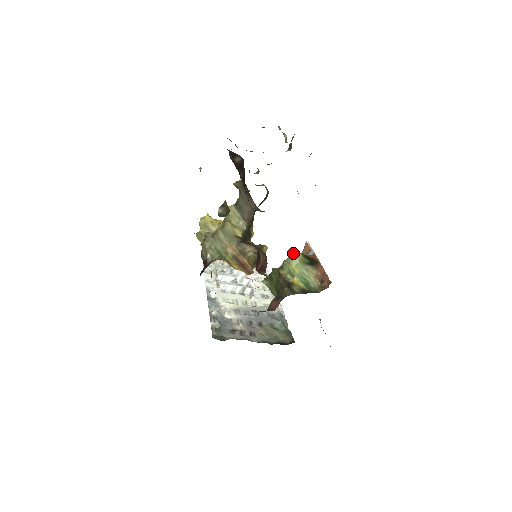
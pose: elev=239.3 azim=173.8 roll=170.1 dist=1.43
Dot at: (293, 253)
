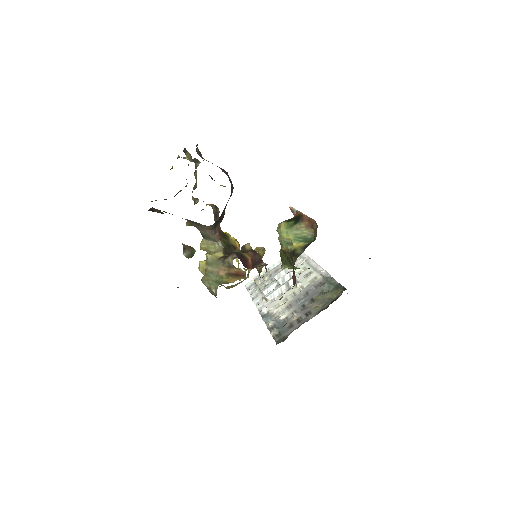
Dot at: (278, 227)
